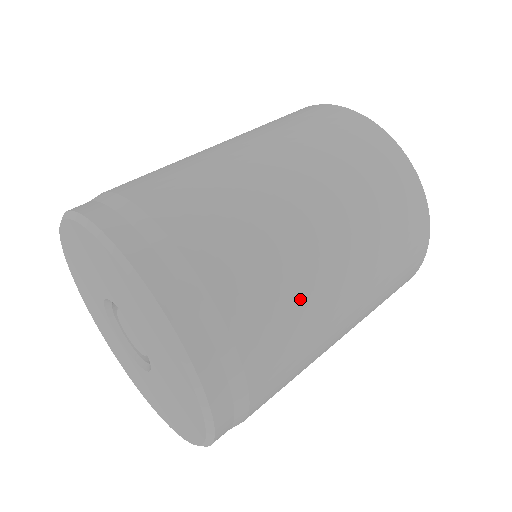
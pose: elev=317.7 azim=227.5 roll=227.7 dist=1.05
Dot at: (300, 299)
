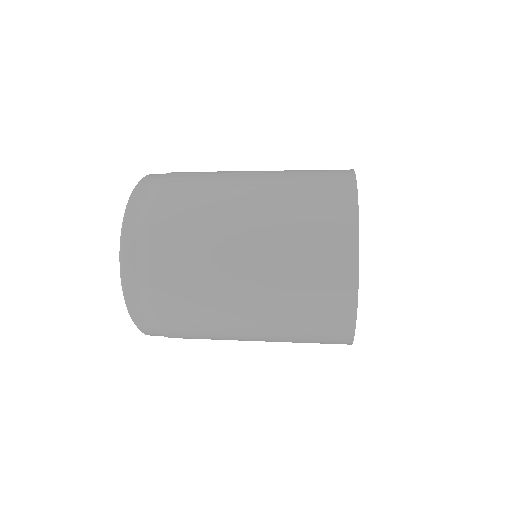
Dot at: (203, 303)
